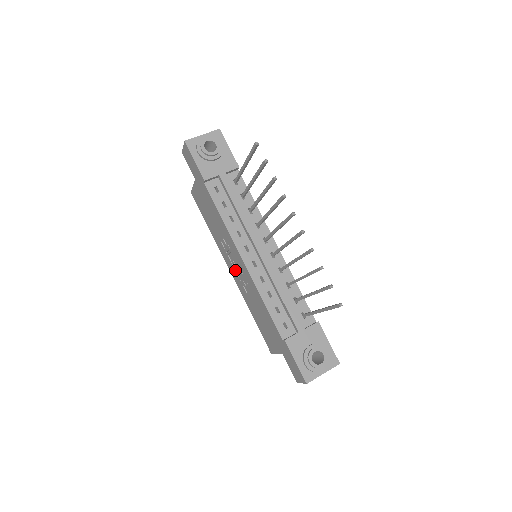
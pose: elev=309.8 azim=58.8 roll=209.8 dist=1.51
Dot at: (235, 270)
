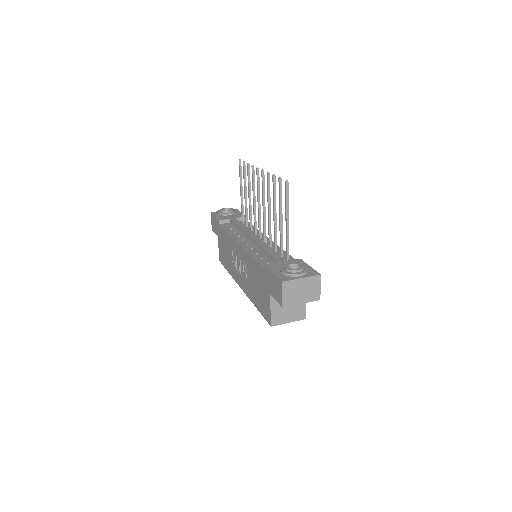
Dot at: (241, 275)
